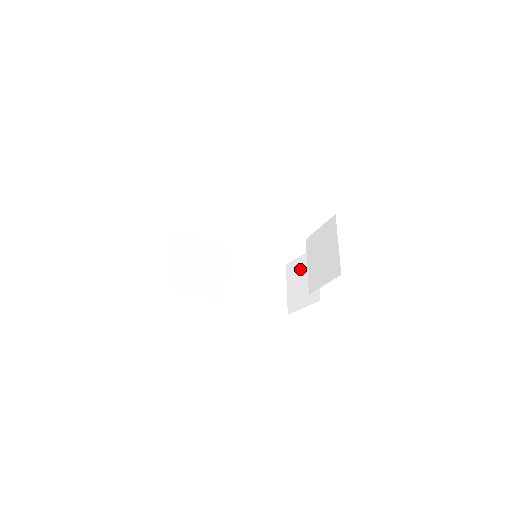
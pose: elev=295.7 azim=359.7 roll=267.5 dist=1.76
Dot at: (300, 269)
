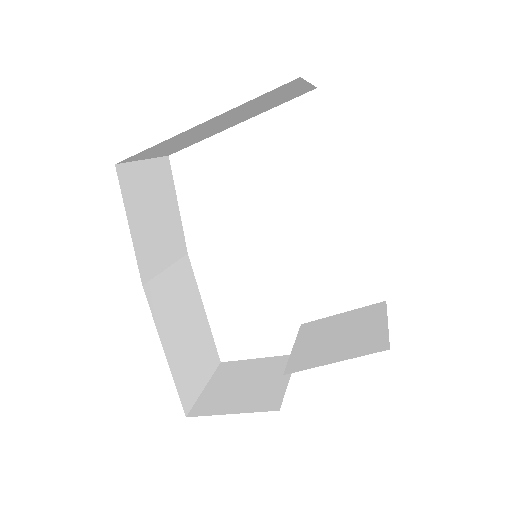
Dot at: (250, 370)
